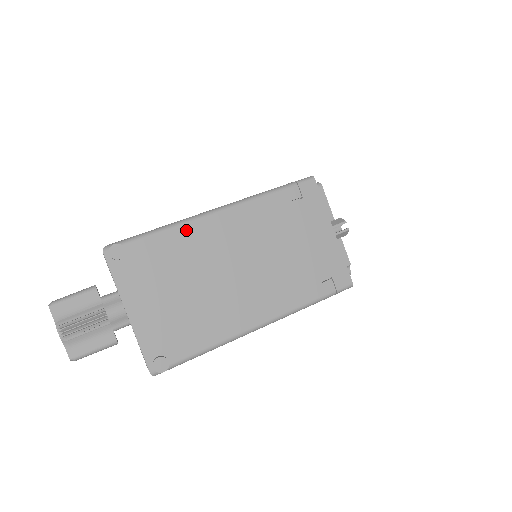
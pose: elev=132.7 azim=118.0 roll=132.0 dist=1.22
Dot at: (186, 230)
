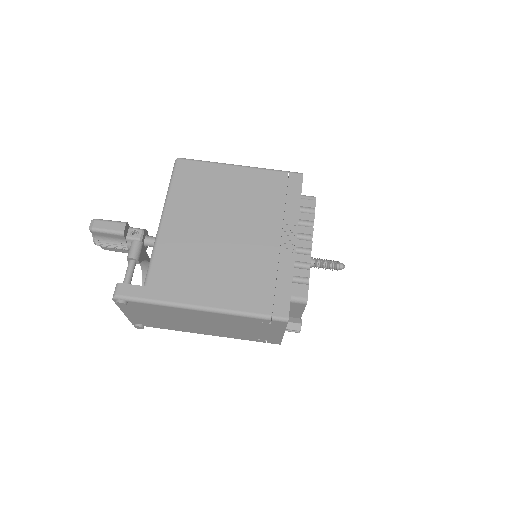
Dot at: (173, 309)
